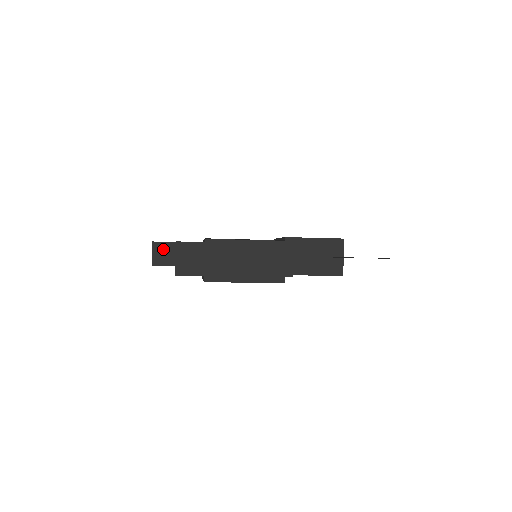
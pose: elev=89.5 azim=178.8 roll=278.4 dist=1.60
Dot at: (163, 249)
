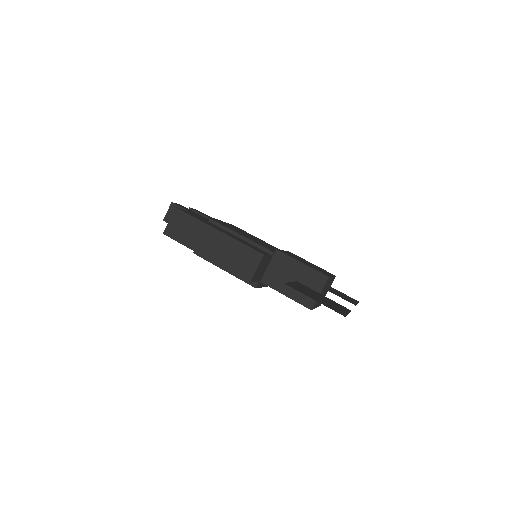
Dot at: occluded
